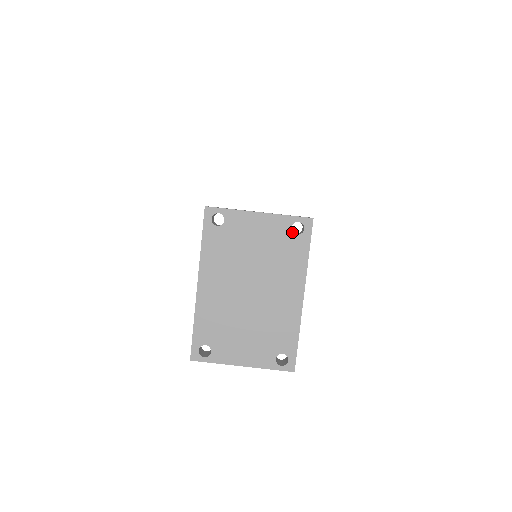
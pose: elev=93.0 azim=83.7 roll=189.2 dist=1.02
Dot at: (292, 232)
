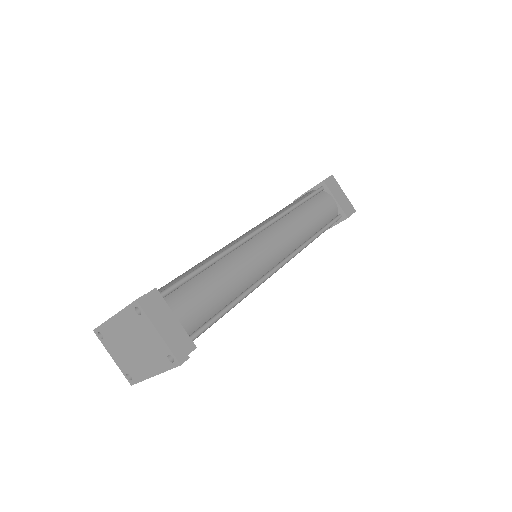
Dot at: (167, 356)
